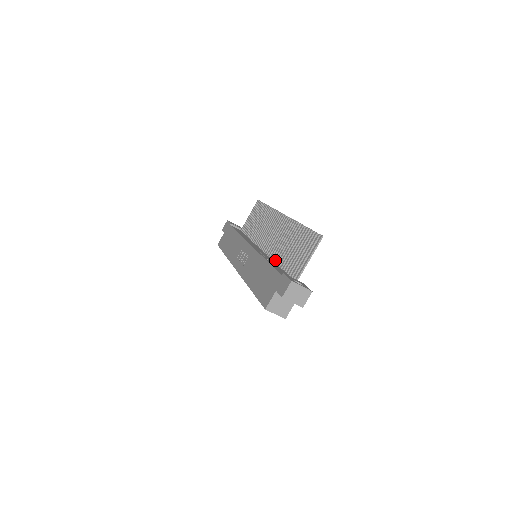
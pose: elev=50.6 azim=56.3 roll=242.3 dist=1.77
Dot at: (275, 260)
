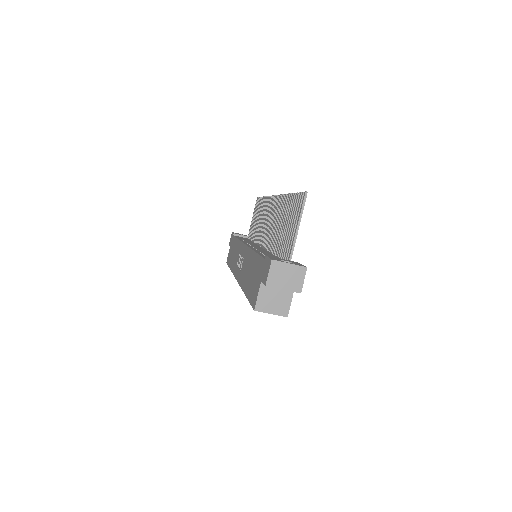
Dot at: occluded
